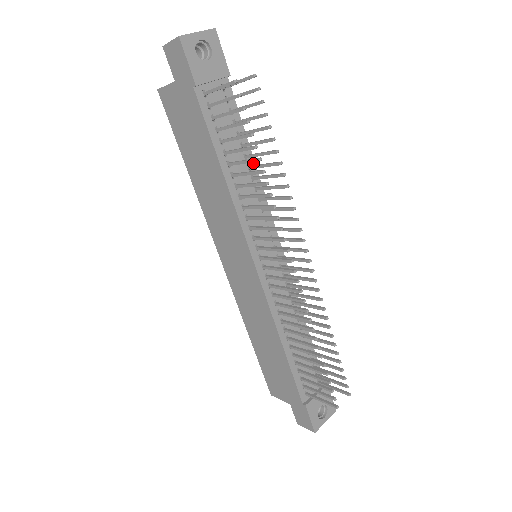
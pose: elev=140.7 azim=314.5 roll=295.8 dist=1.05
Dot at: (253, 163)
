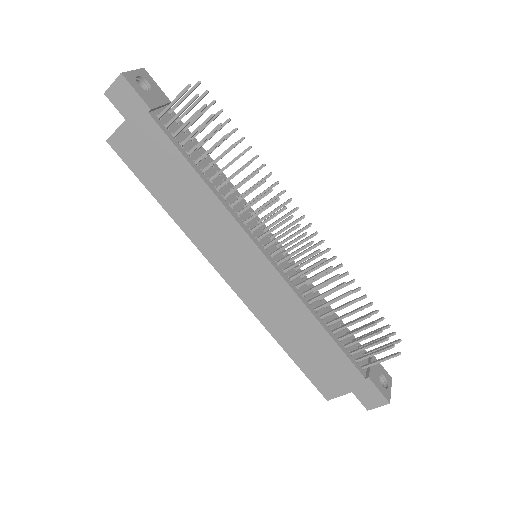
Dot at: (219, 170)
